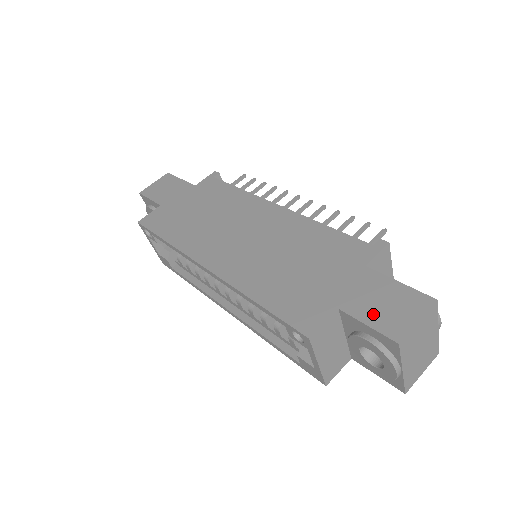
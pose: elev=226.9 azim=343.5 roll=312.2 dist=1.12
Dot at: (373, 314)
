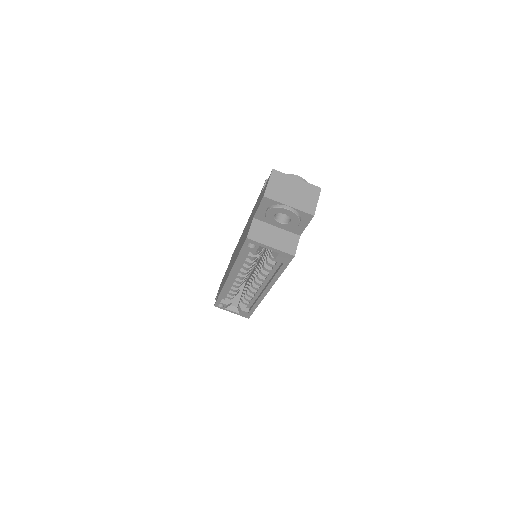
Dot at: occluded
